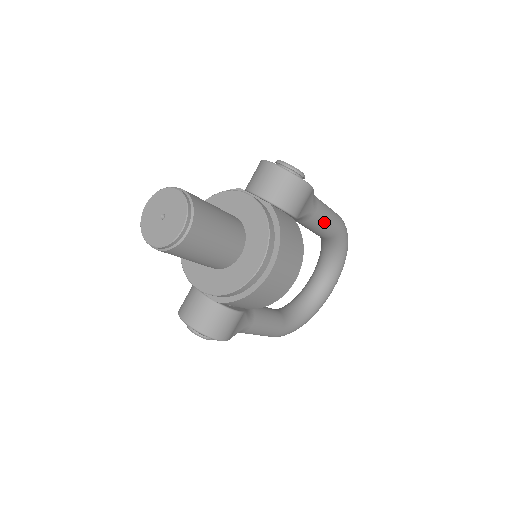
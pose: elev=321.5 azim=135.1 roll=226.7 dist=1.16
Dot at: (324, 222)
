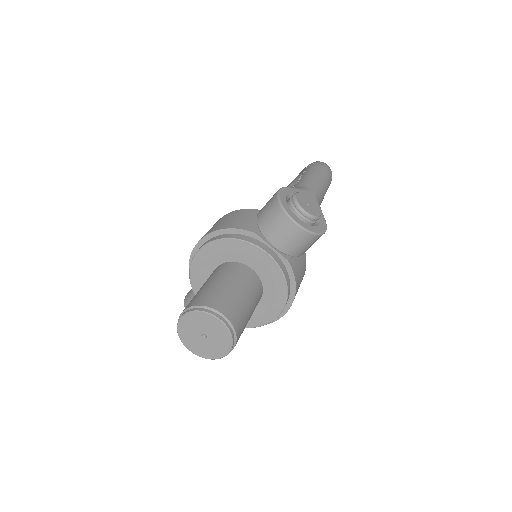
Dot at: occluded
